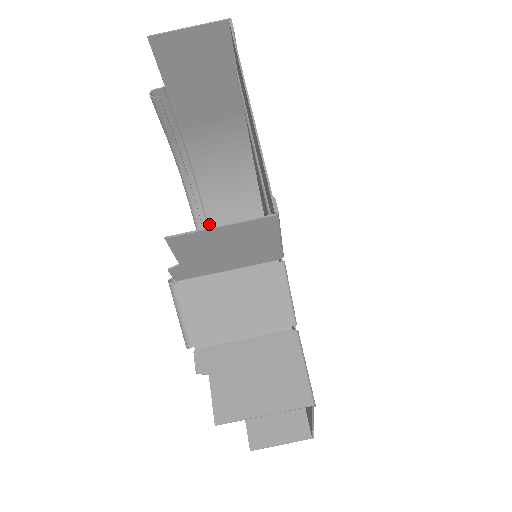
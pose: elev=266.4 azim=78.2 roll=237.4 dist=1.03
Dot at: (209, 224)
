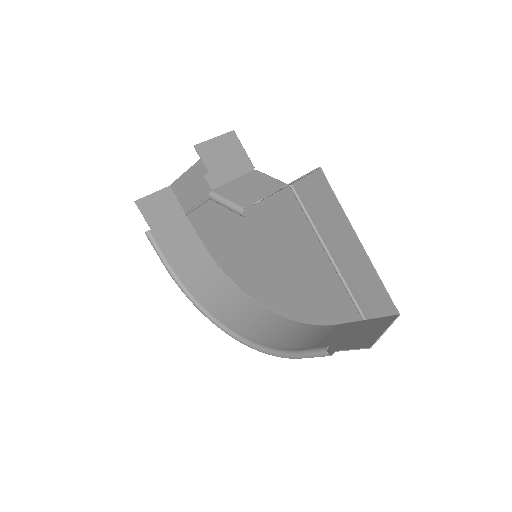
Dot at: occluded
